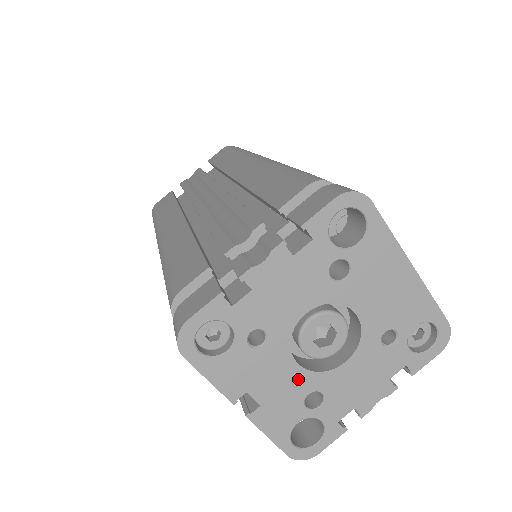
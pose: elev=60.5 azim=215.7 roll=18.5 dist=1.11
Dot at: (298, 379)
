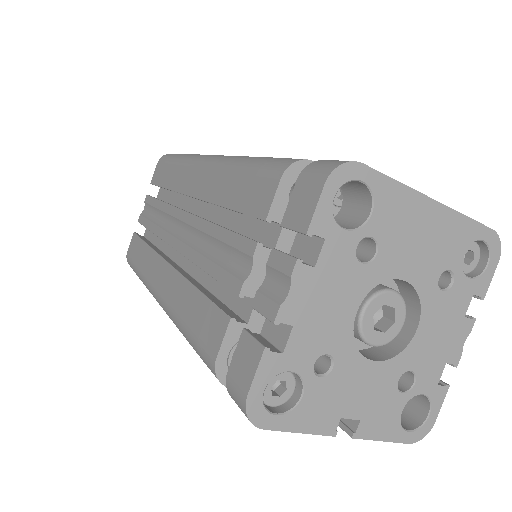
Dot at: (382, 374)
